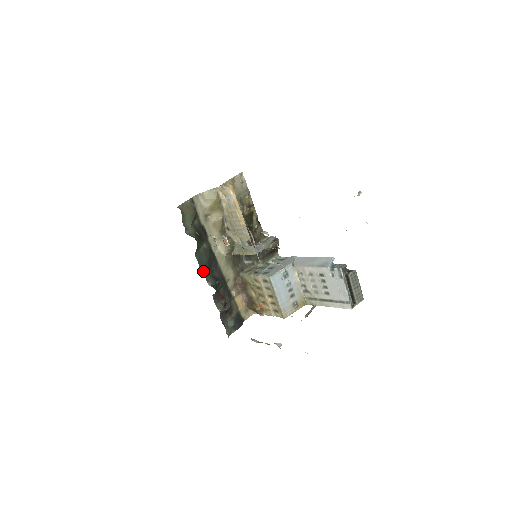
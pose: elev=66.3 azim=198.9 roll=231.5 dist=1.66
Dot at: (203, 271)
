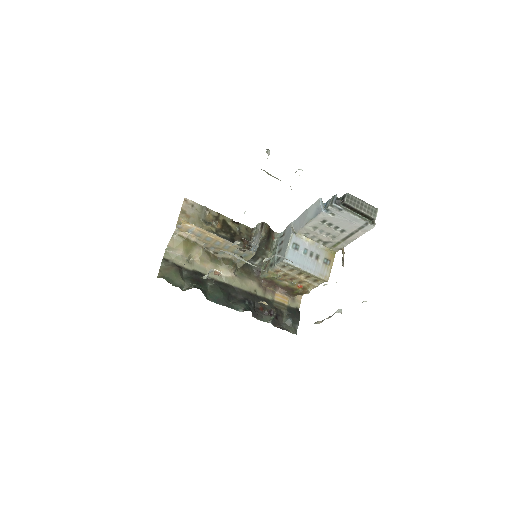
Dot at: (226, 306)
